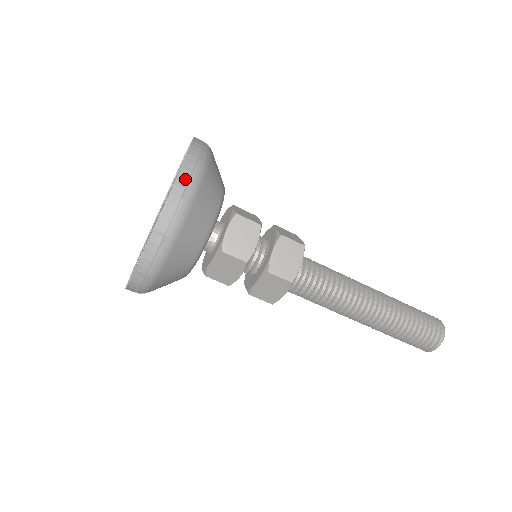
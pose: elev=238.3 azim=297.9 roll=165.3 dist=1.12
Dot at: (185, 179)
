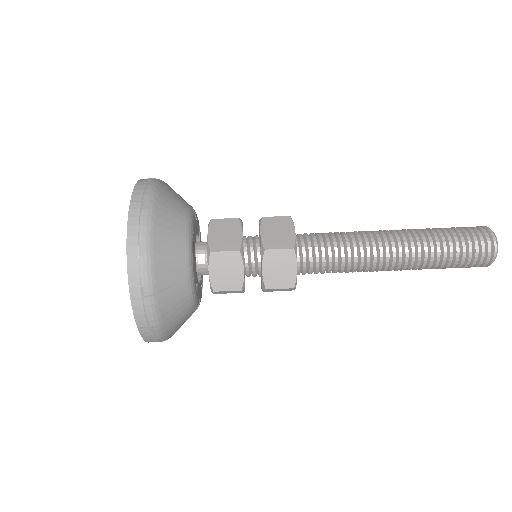
Dot at: occluded
